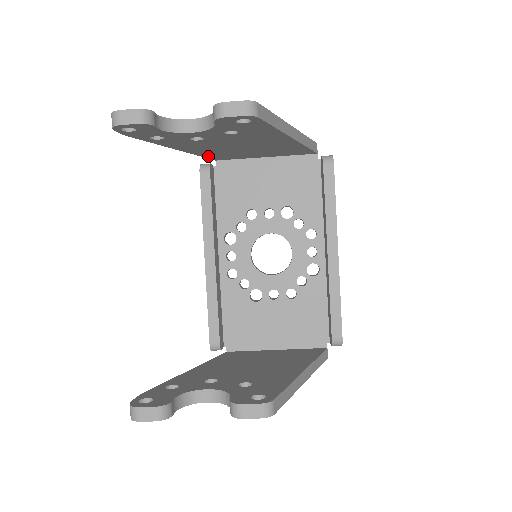
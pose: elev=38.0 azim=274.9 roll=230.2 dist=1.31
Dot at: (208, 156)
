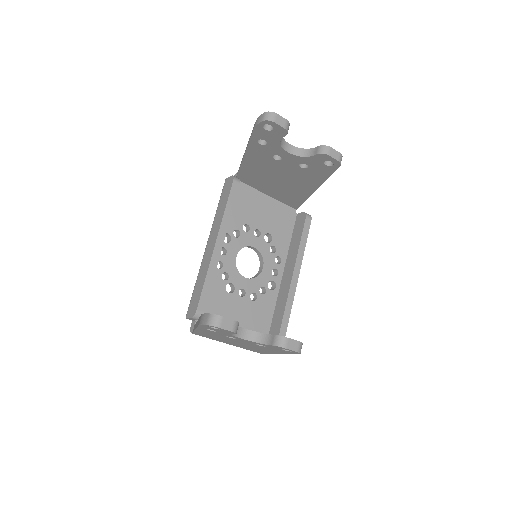
Dot at: (242, 173)
